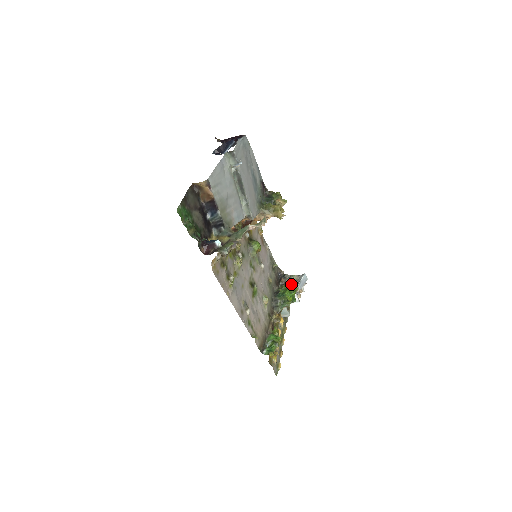
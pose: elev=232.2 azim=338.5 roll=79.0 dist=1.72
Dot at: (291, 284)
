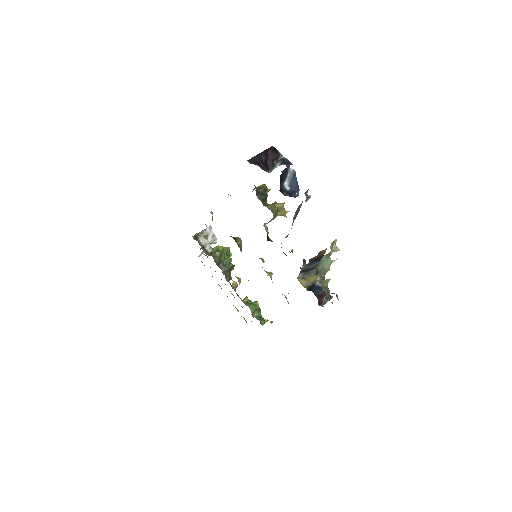
Dot at: (219, 246)
